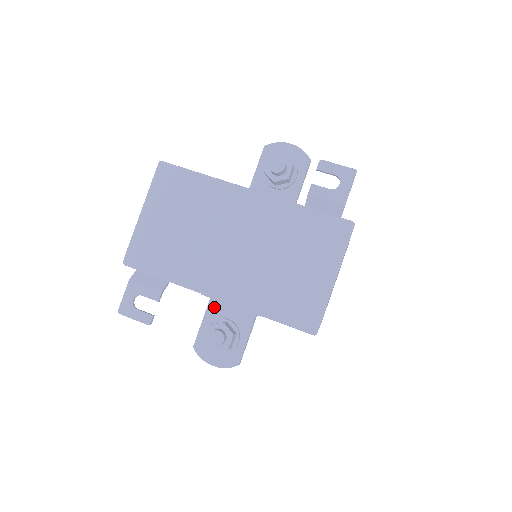
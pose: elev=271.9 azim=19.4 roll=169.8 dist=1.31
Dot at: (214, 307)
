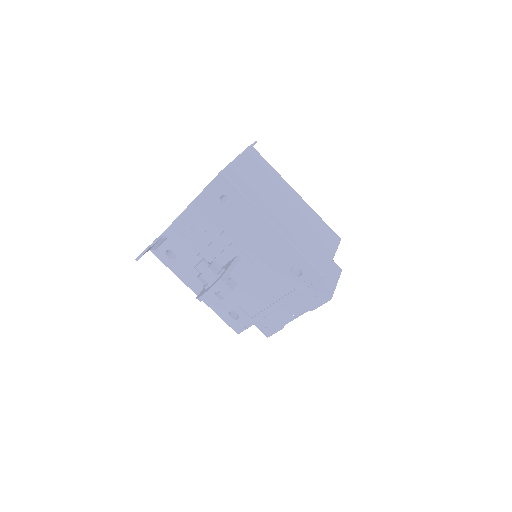
Dot at: occluded
